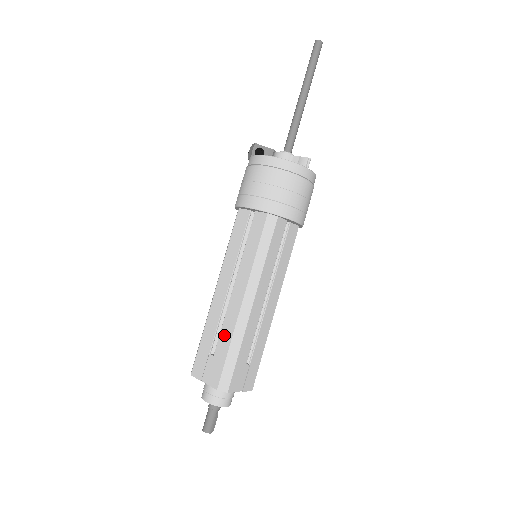
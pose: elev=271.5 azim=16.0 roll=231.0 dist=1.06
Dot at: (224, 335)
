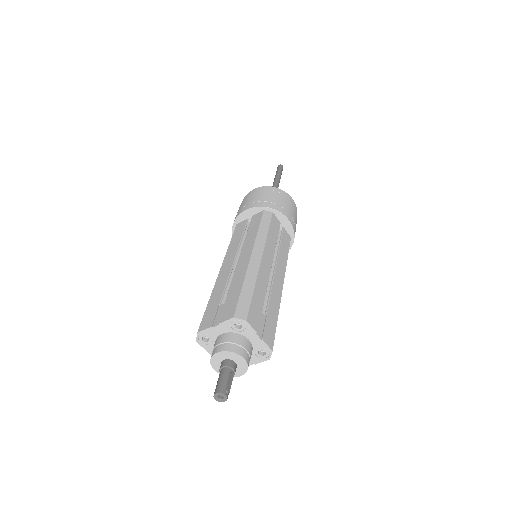
Dot at: (235, 282)
